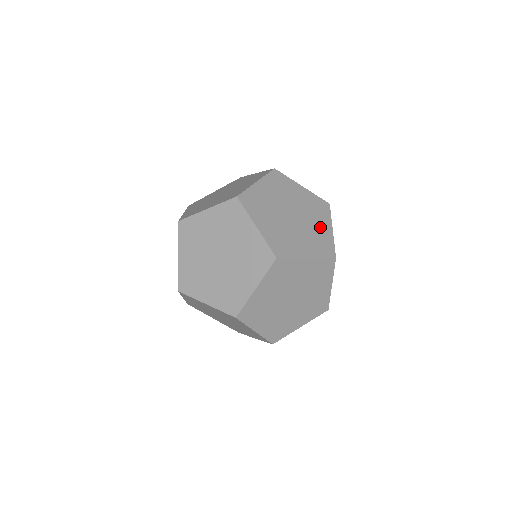
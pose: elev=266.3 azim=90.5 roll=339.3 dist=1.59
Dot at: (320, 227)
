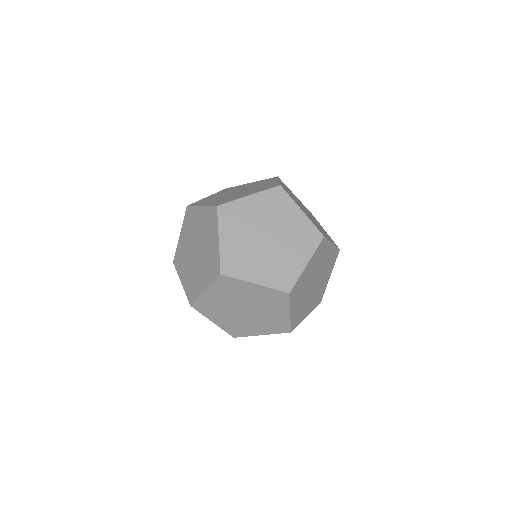
Dot at: (323, 232)
